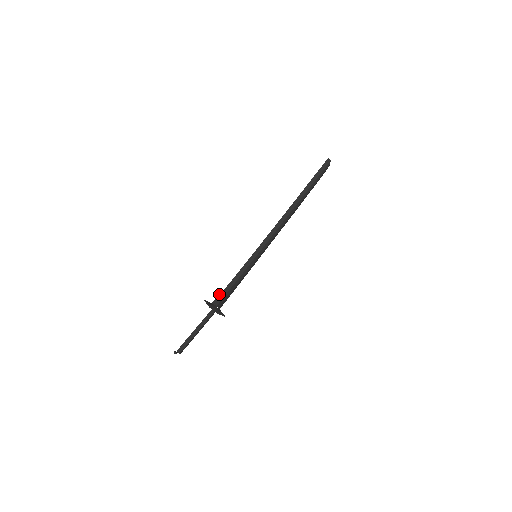
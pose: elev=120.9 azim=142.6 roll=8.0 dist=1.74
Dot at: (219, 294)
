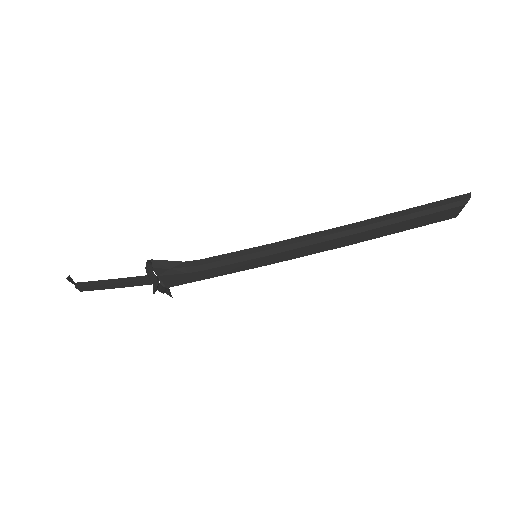
Dot at: occluded
